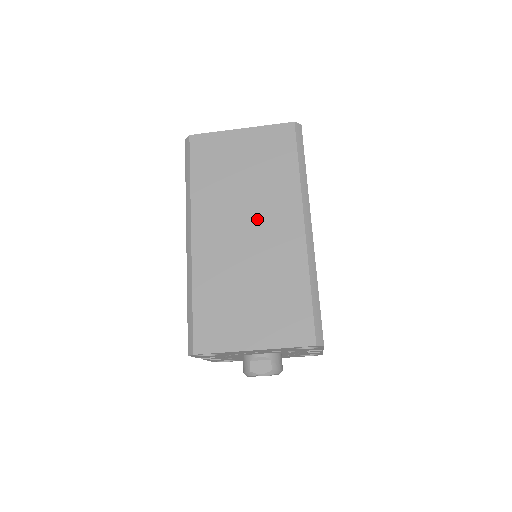
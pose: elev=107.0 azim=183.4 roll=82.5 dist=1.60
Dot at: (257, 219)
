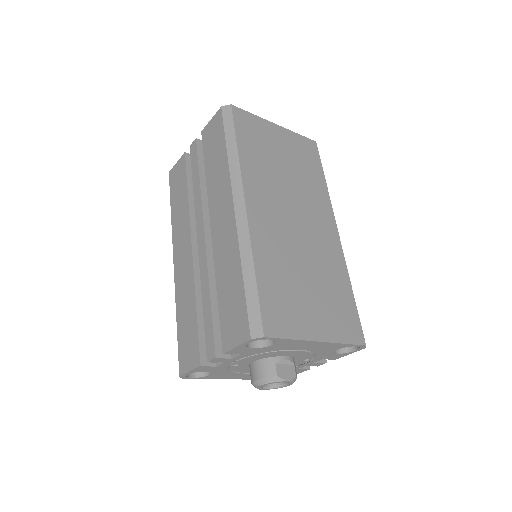
Dot at: (302, 212)
